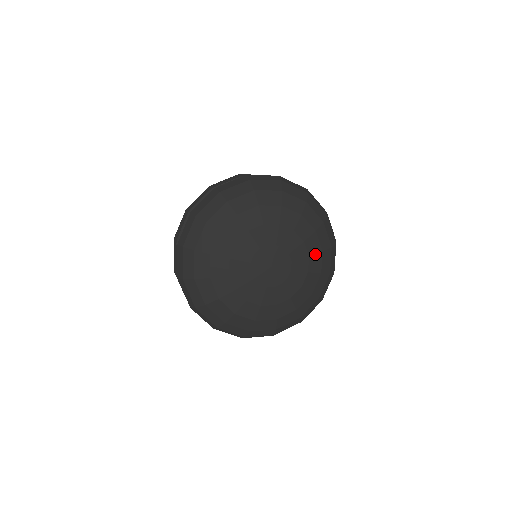
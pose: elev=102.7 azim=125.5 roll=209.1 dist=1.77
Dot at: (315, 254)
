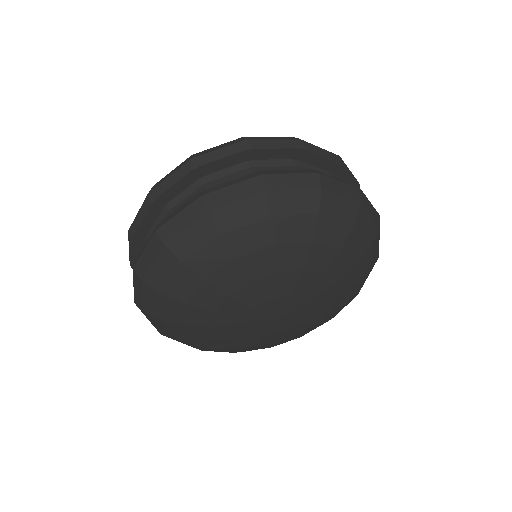
Dot at: (337, 307)
